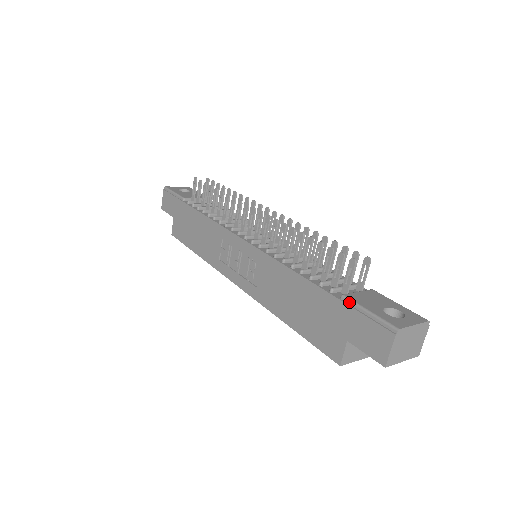
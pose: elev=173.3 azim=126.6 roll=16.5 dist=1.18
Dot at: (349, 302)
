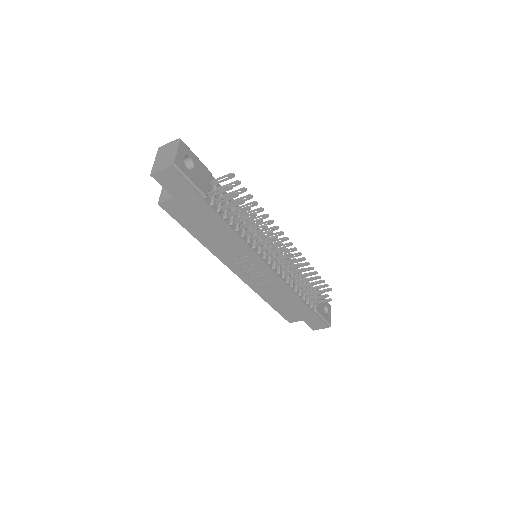
Dot at: (318, 314)
